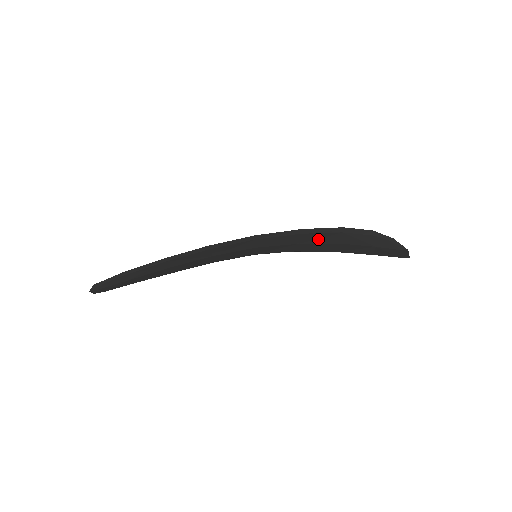
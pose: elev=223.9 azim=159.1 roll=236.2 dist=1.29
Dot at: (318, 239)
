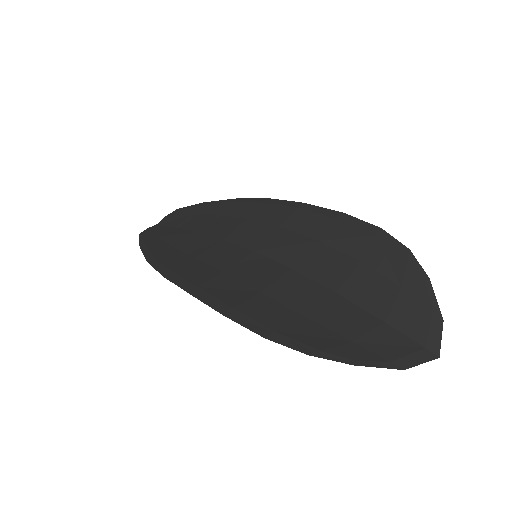
Dot at: (268, 310)
